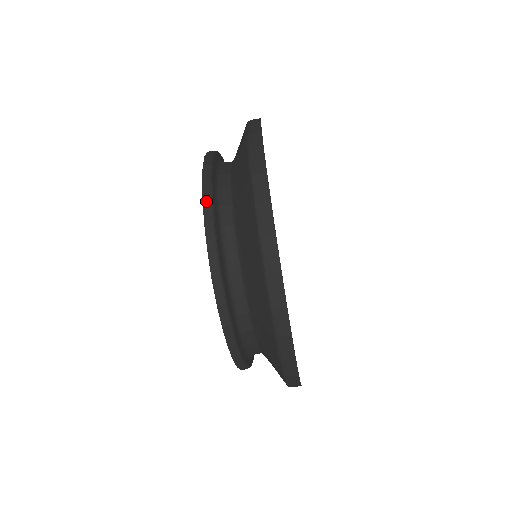
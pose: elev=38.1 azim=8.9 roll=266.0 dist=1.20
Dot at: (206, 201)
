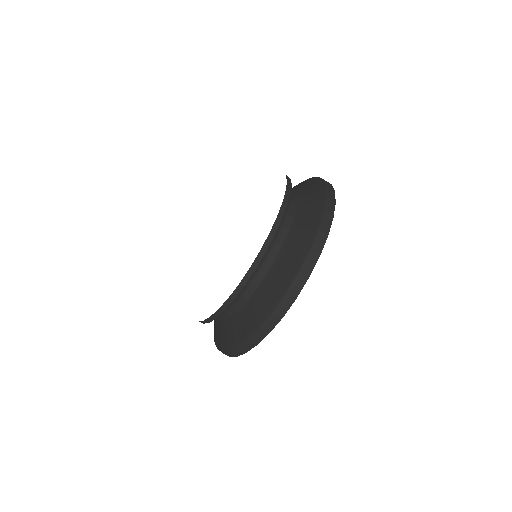
Dot at: (289, 183)
